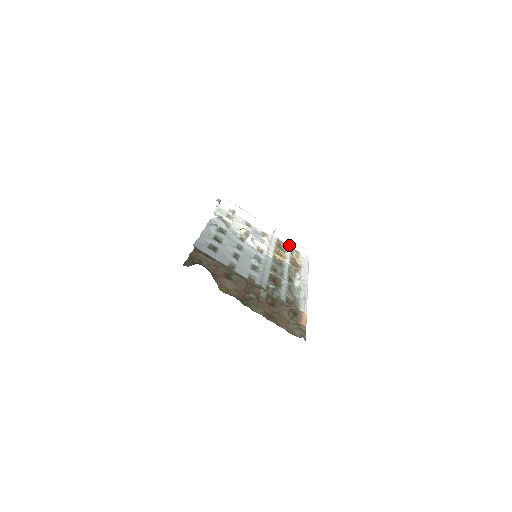
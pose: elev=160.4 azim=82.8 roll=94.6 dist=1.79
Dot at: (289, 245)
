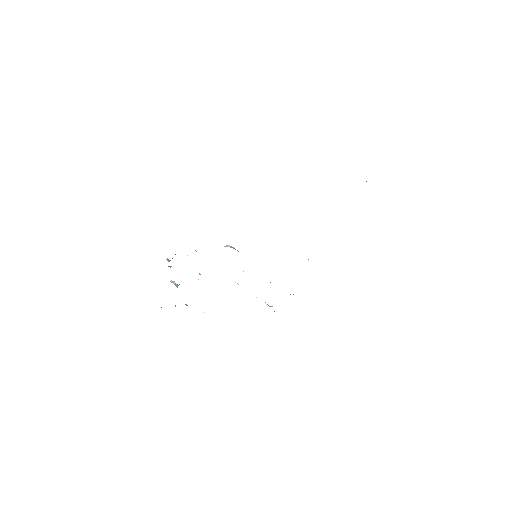
Dot at: occluded
